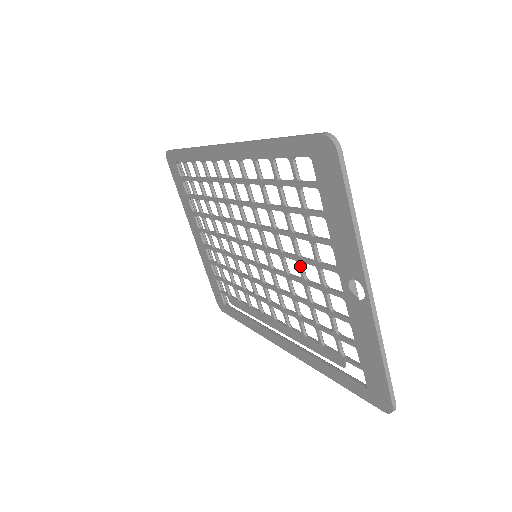
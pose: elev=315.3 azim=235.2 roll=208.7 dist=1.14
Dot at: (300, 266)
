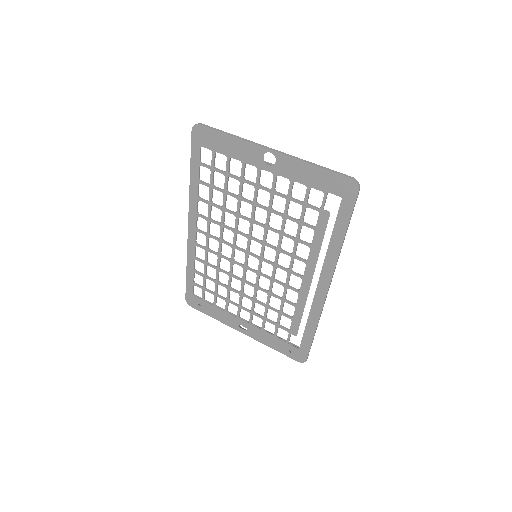
Dot at: (258, 205)
